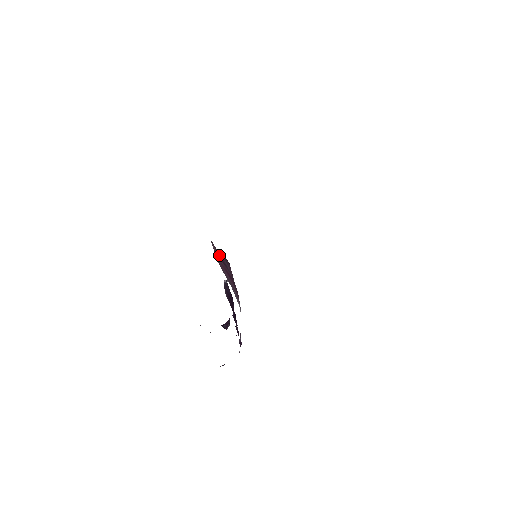
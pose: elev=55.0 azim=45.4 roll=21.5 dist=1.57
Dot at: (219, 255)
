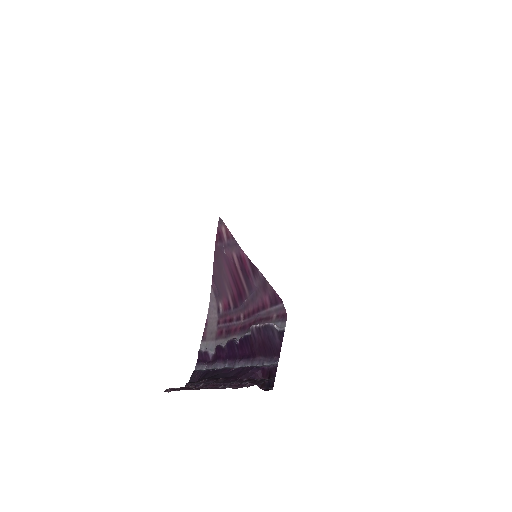
Dot at: (243, 260)
